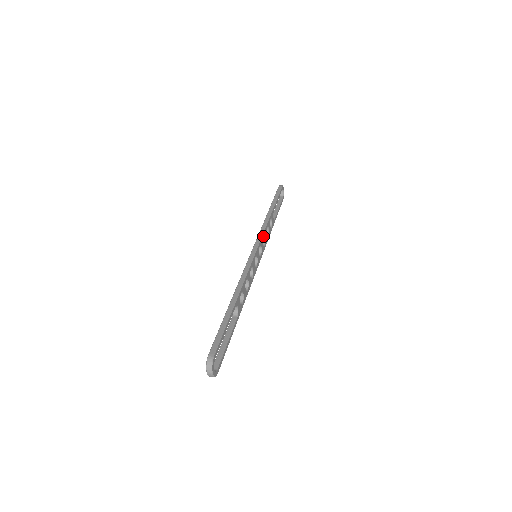
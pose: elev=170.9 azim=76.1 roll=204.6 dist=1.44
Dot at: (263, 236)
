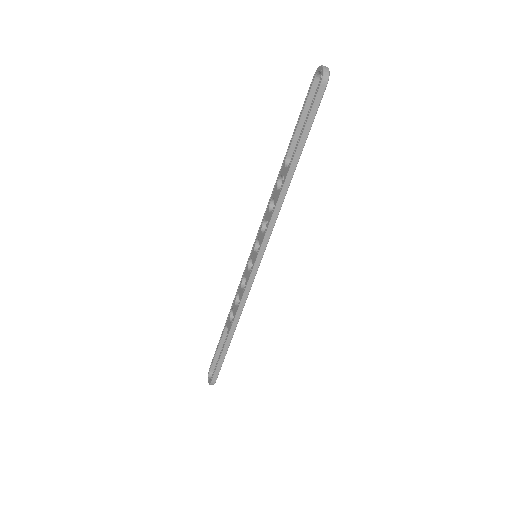
Dot at: occluded
